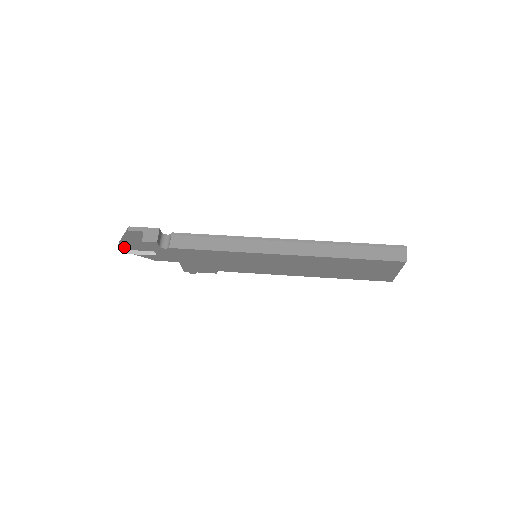
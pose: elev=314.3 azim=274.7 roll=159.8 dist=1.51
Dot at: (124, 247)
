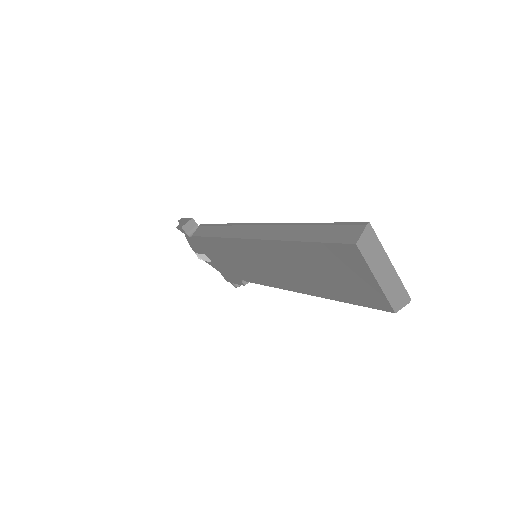
Dot at: (194, 249)
